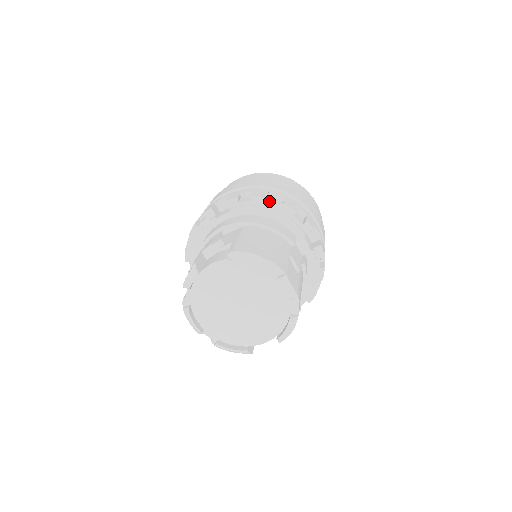
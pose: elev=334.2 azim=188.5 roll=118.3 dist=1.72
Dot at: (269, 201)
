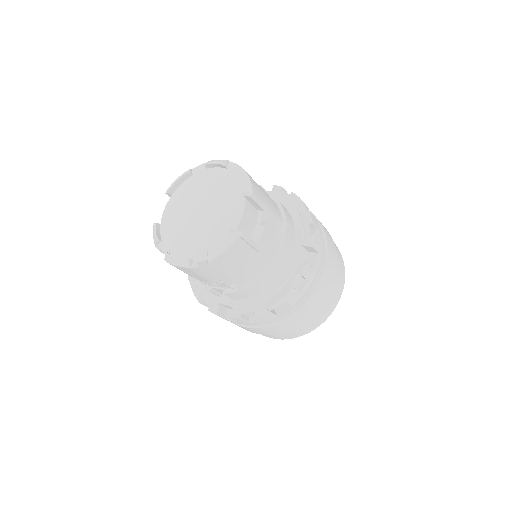
Dot at: occluded
